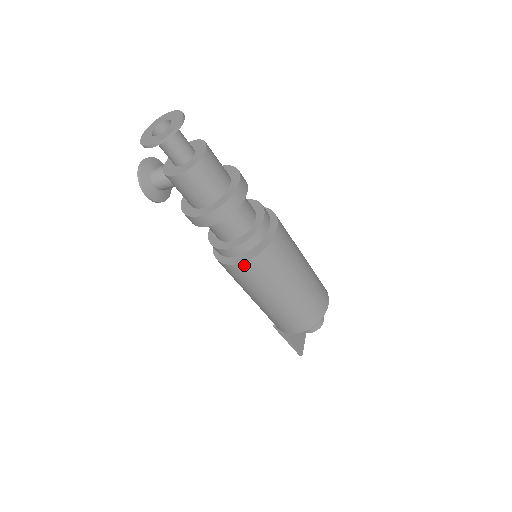
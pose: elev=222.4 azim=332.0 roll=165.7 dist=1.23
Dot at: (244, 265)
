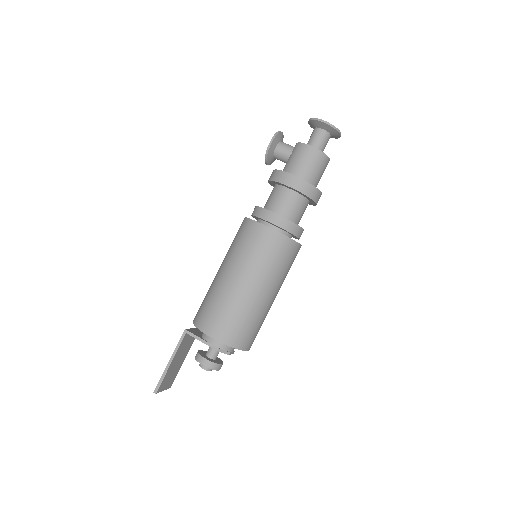
Dot at: (271, 232)
